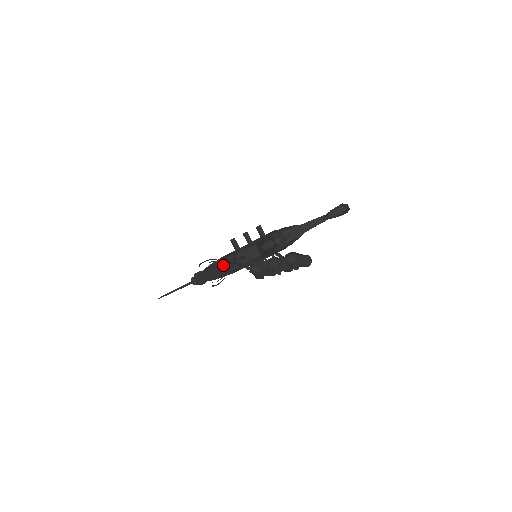
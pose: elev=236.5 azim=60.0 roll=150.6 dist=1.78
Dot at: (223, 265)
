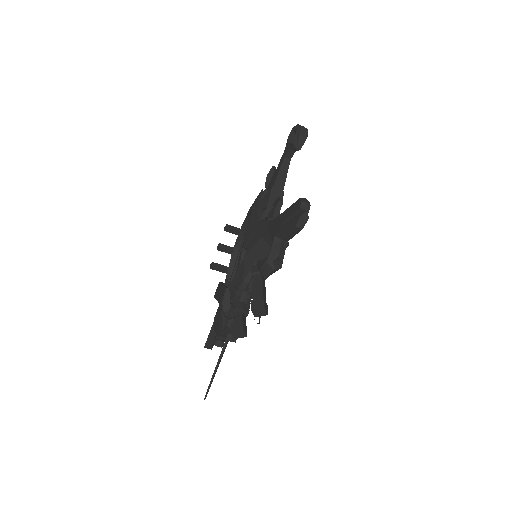
Dot at: (259, 290)
